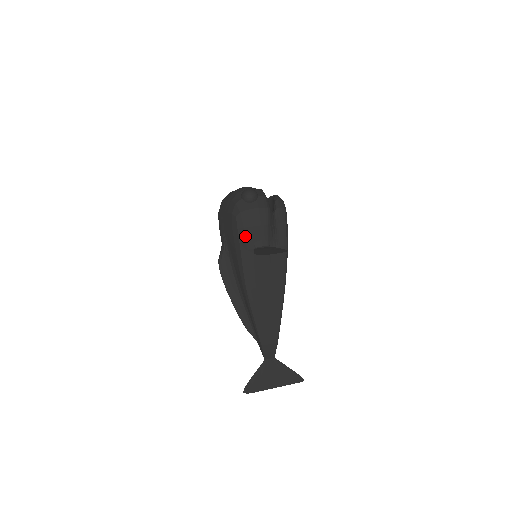
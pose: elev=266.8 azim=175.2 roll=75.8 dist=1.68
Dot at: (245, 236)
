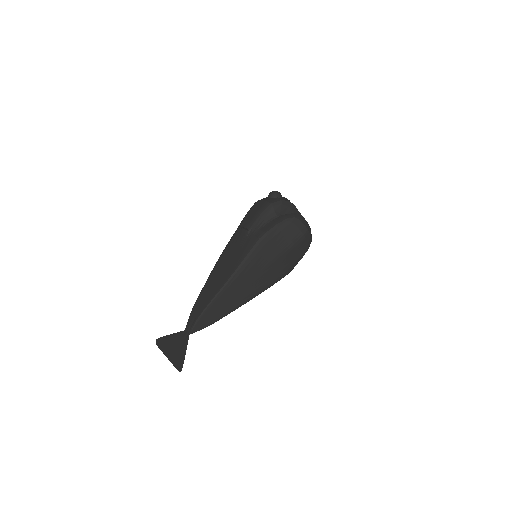
Dot at: (245, 217)
